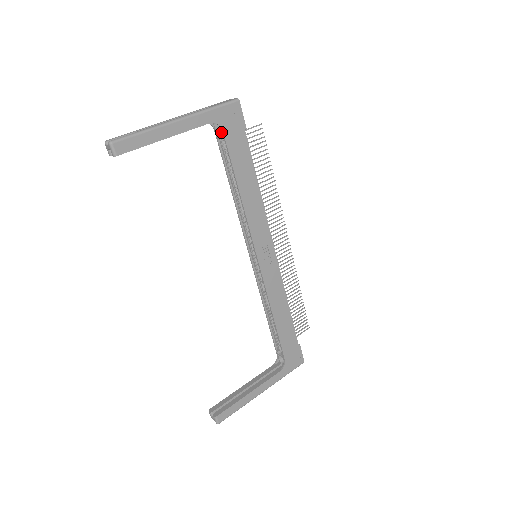
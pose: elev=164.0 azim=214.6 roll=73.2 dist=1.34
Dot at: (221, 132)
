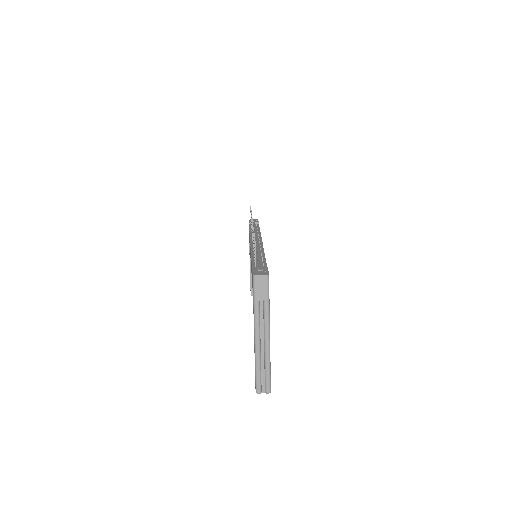
Dot at: occluded
